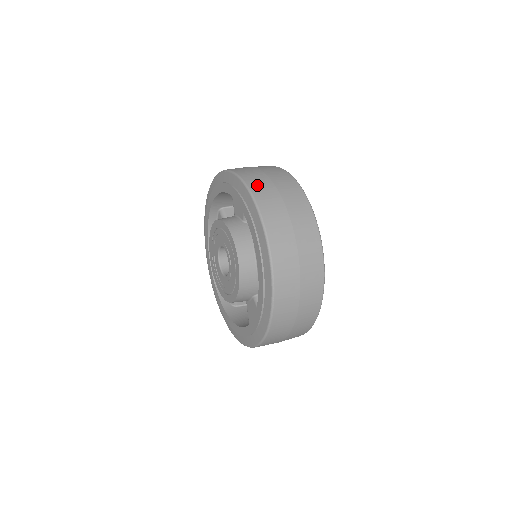
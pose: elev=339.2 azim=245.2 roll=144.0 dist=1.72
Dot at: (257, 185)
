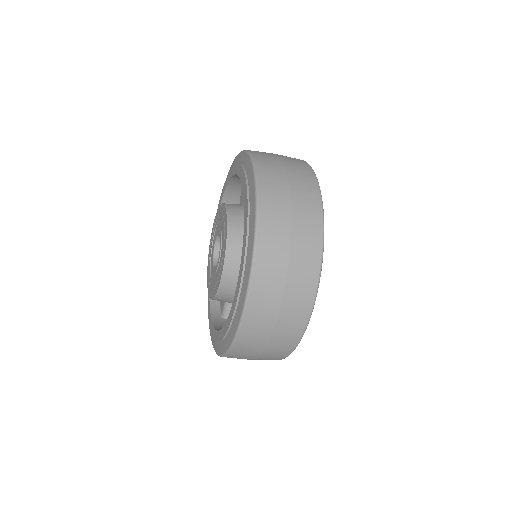
Dot at: (262, 157)
